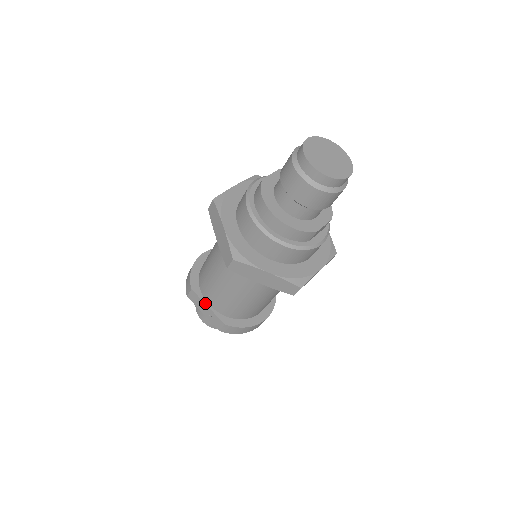
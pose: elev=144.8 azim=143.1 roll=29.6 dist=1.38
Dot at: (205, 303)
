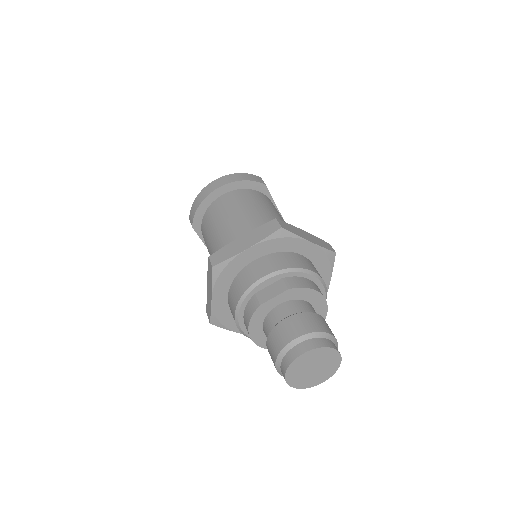
Dot at: (202, 241)
